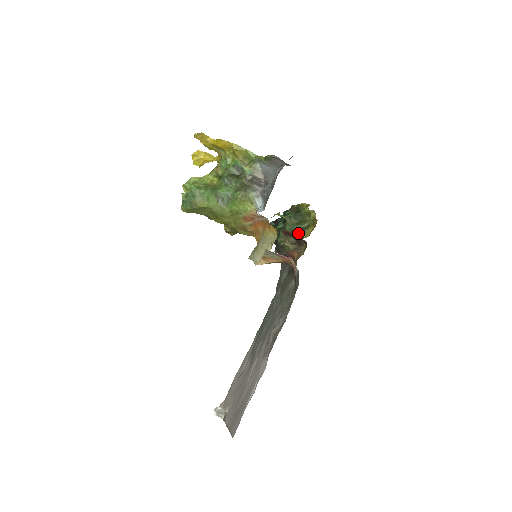
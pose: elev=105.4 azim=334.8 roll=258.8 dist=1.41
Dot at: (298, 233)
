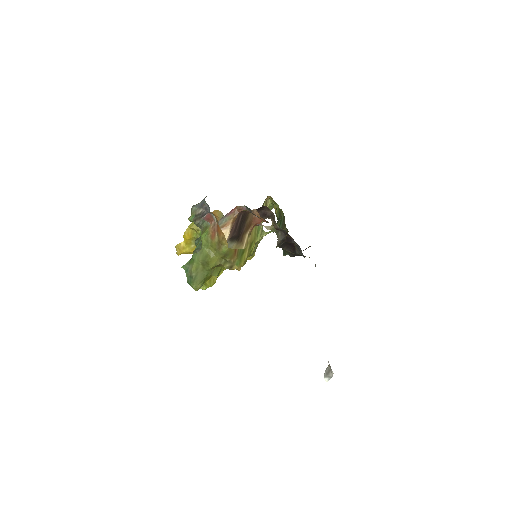
Dot at: (284, 224)
